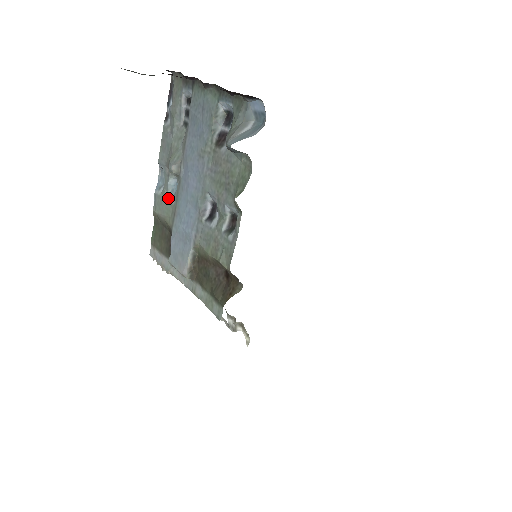
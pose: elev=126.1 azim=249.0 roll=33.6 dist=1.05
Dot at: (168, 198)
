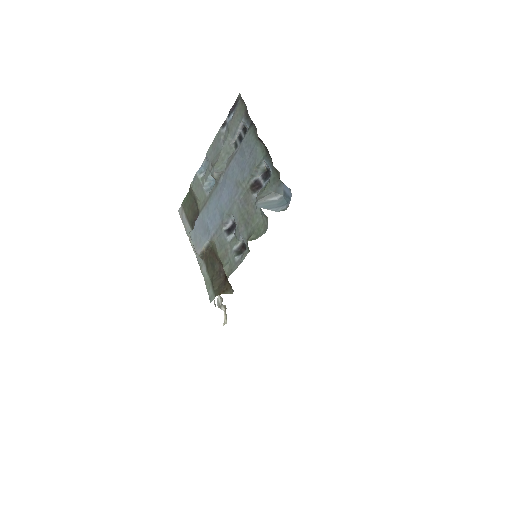
Dot at: (204, 188)
